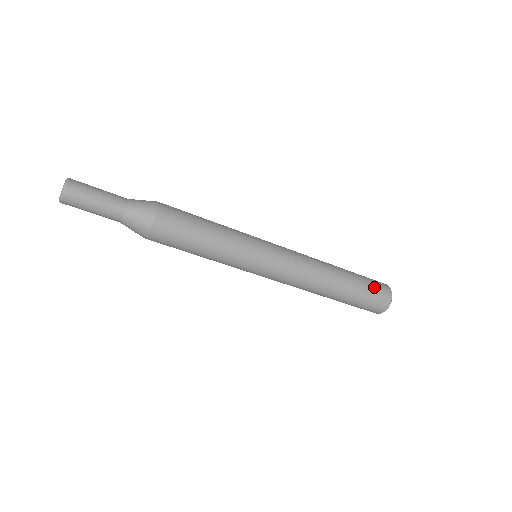
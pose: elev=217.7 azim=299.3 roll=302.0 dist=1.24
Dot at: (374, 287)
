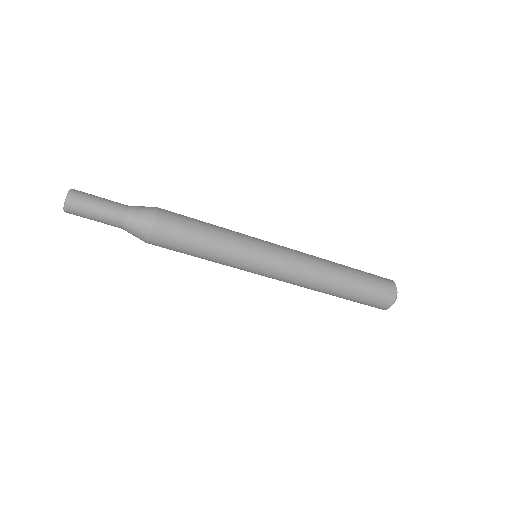
Dot at: (372, 274)
